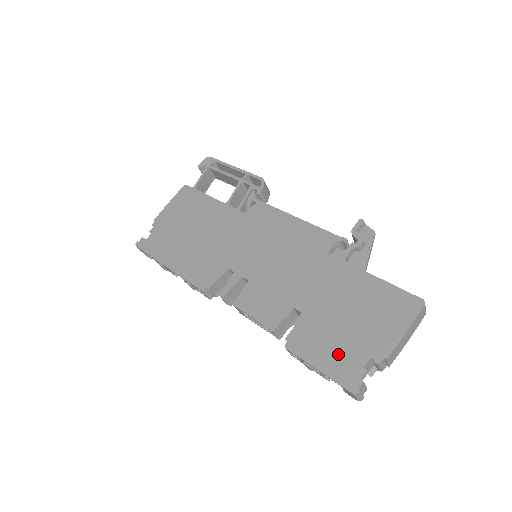
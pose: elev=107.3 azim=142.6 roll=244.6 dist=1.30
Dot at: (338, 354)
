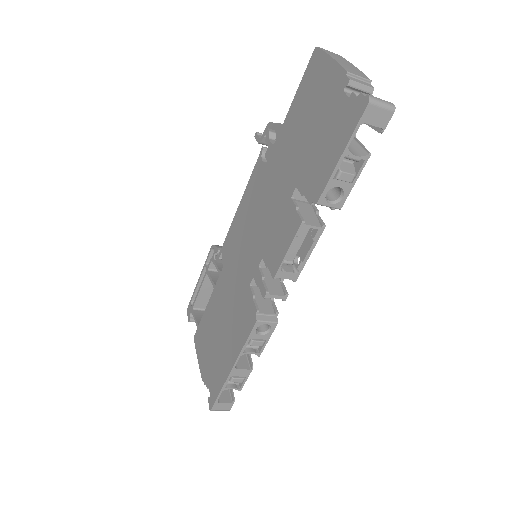
Dot at: (333, 133)
